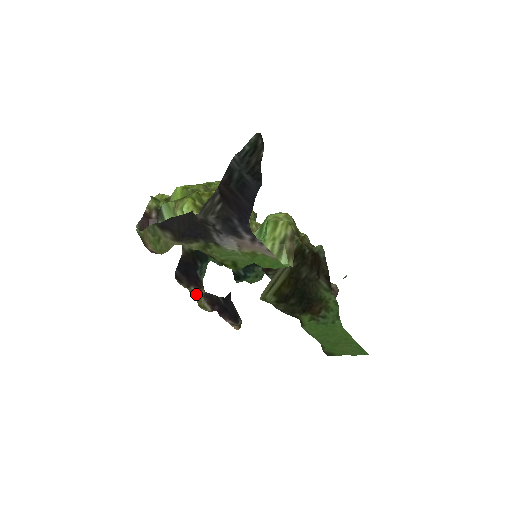
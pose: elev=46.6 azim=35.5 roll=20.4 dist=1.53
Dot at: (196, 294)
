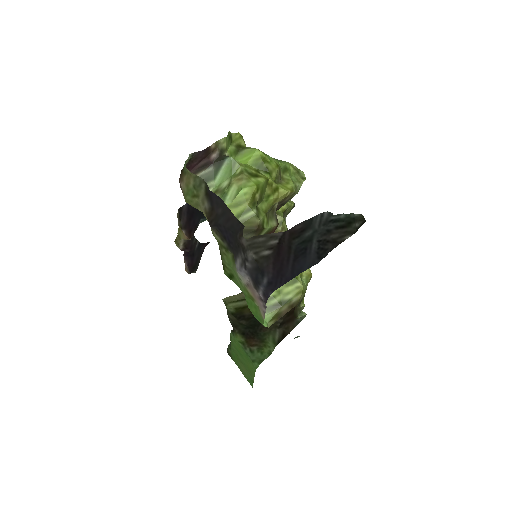
Dot at: (182, 234)
